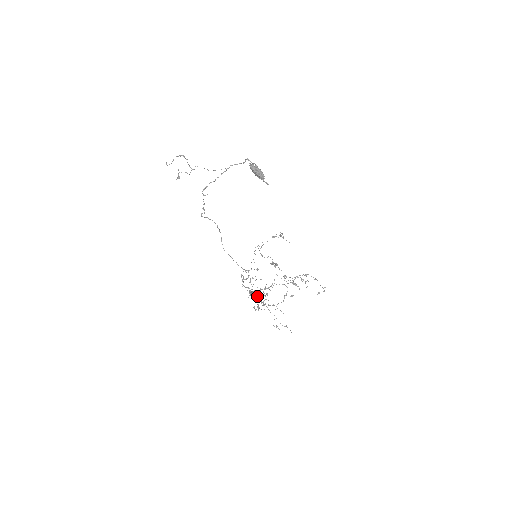
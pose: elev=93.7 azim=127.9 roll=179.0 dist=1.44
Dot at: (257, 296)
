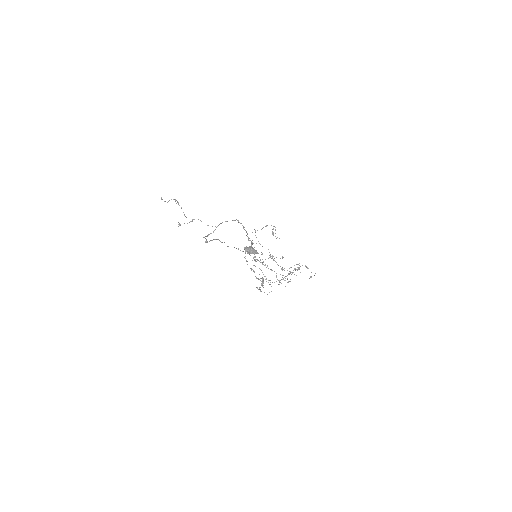
Dot at: (263, 285)
